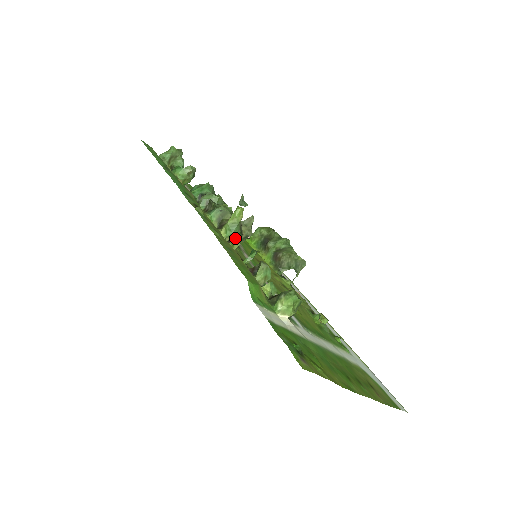
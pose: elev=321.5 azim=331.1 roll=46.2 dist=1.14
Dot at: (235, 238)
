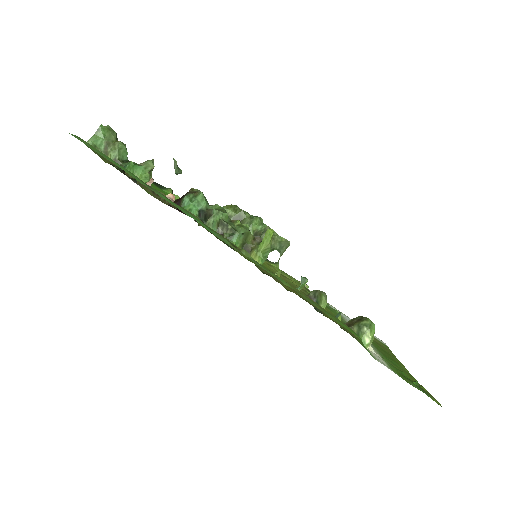
Dot at: occluded
